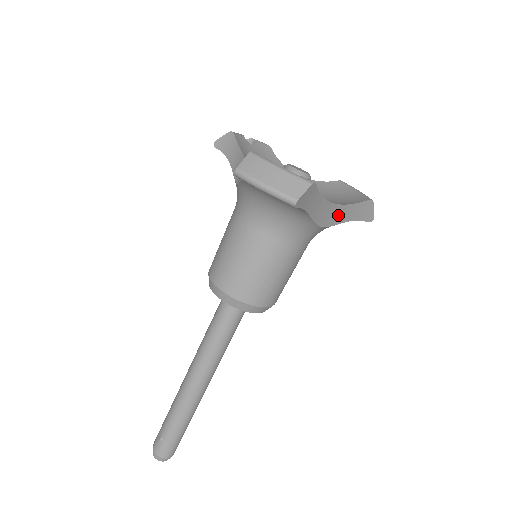
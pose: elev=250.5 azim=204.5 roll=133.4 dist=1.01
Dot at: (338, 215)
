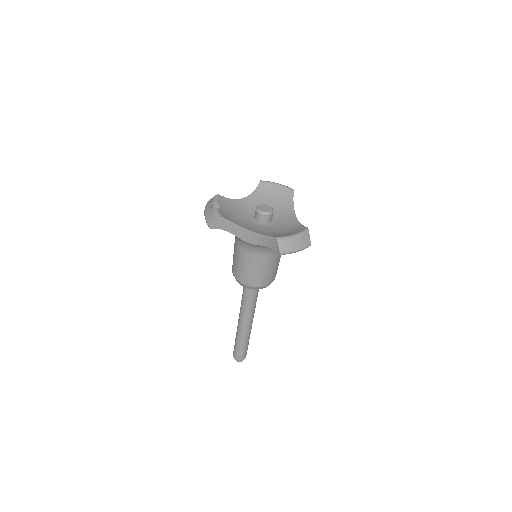
Dot at: occluded
